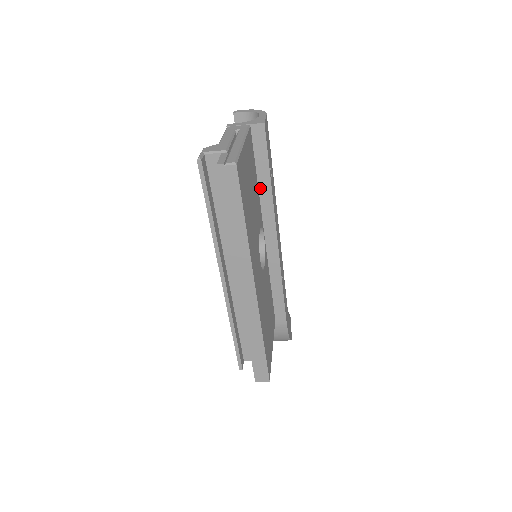
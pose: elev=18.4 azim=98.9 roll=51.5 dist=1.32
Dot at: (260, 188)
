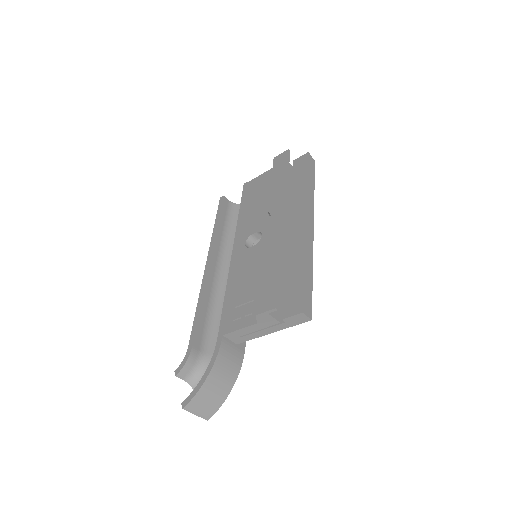
Dot at: occluded
